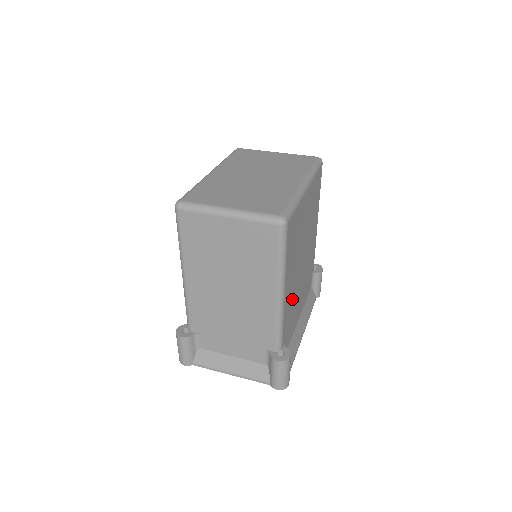
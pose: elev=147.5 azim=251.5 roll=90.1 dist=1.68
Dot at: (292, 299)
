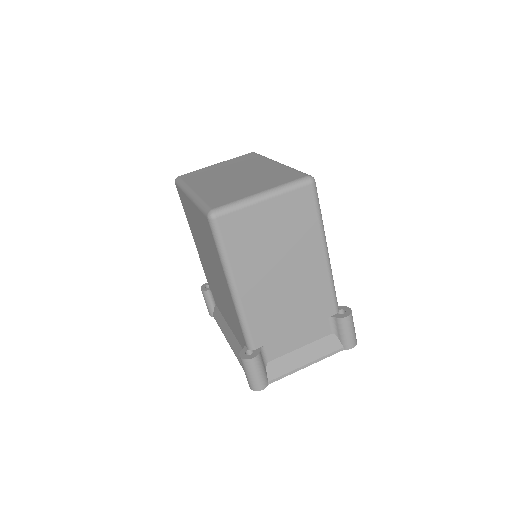
Dot at: occluded
